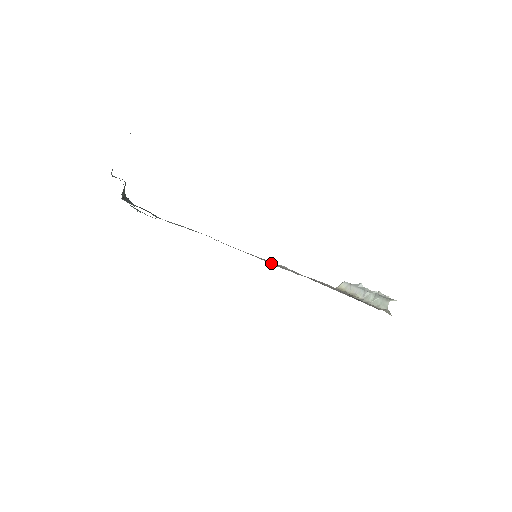
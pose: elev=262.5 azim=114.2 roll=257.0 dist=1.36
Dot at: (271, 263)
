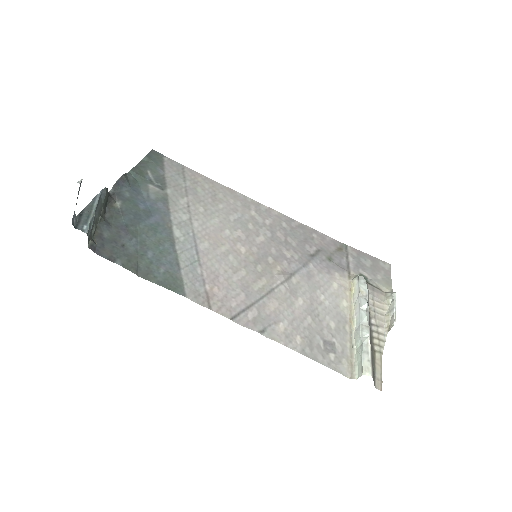
Dot at: (247, 312)
